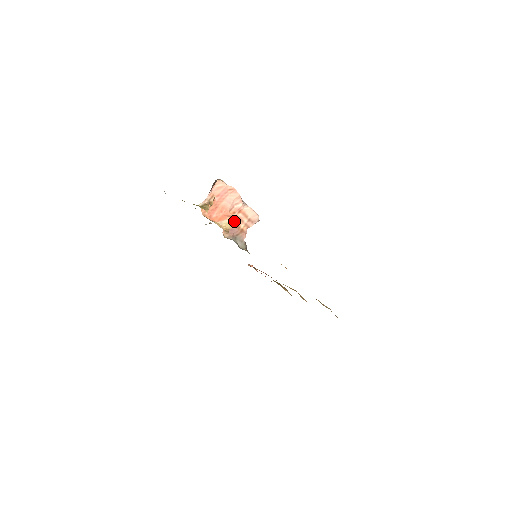
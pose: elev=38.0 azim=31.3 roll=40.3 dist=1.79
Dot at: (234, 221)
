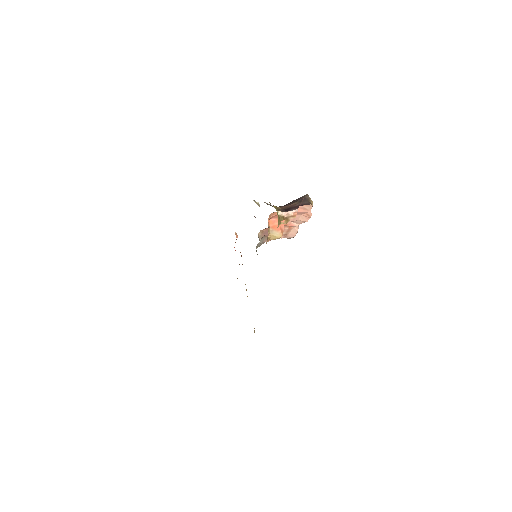
Dot at: occluded
